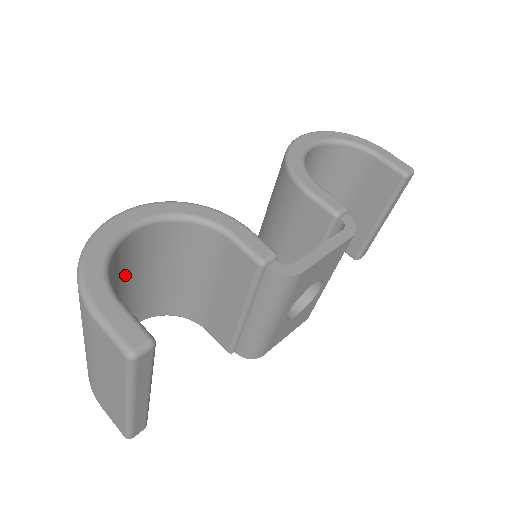
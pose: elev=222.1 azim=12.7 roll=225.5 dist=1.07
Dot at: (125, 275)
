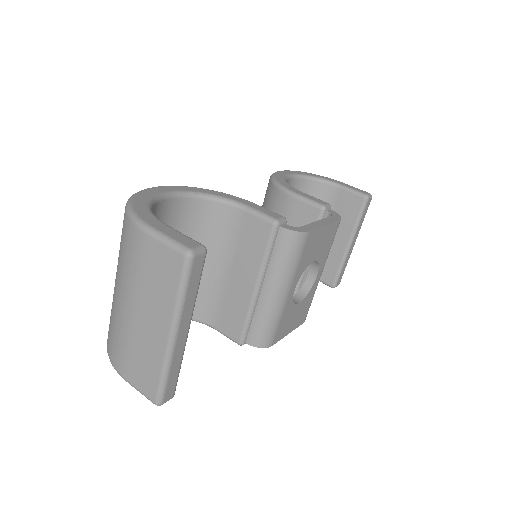
Dot at: occluded
